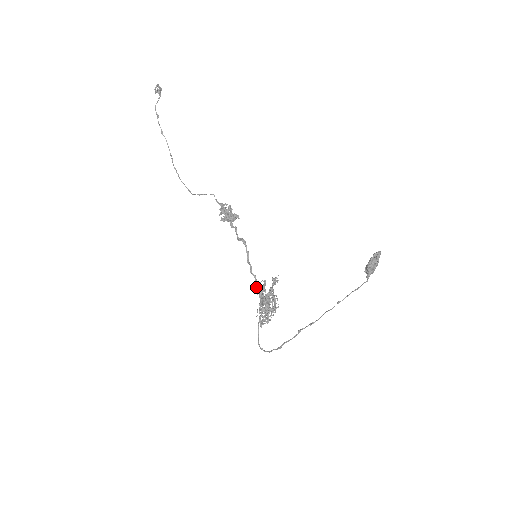
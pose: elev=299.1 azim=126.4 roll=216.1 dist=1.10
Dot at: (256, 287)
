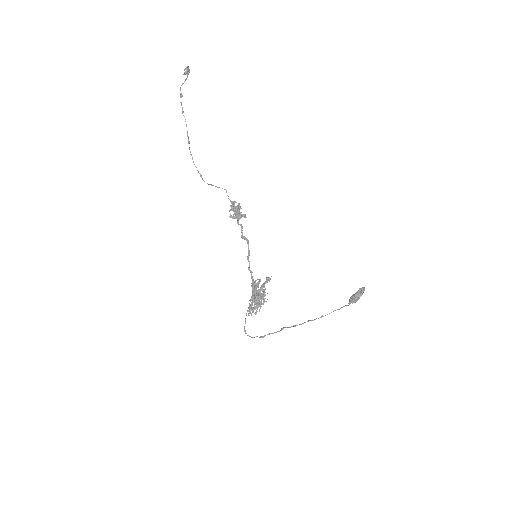
Dot at: (252, 283)
